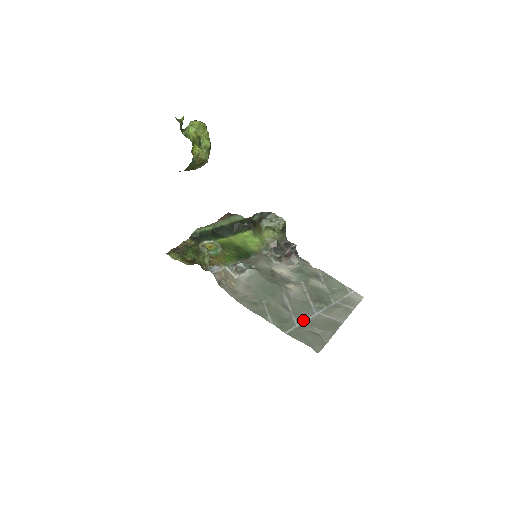
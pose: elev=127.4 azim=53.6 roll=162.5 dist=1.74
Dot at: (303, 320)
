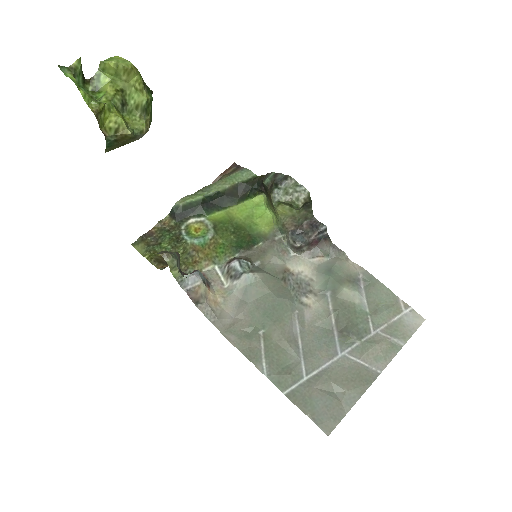
Dot at: (316, 368)
